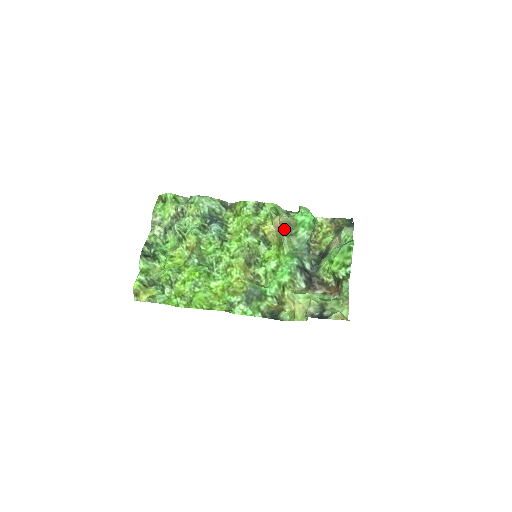
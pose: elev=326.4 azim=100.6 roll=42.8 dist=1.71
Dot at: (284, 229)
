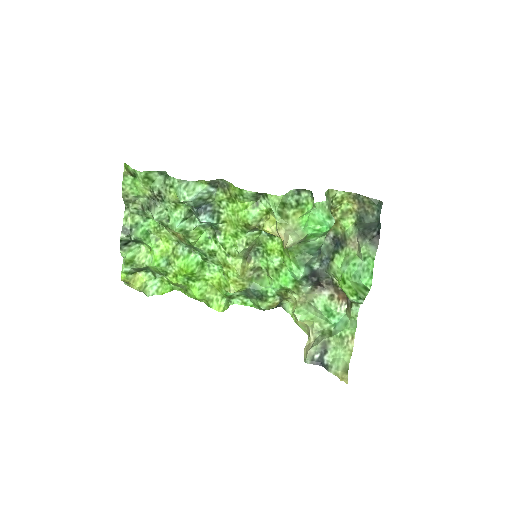
Dot at: occluded
